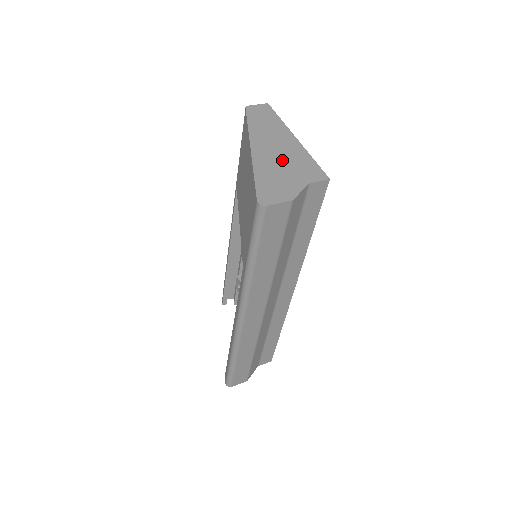
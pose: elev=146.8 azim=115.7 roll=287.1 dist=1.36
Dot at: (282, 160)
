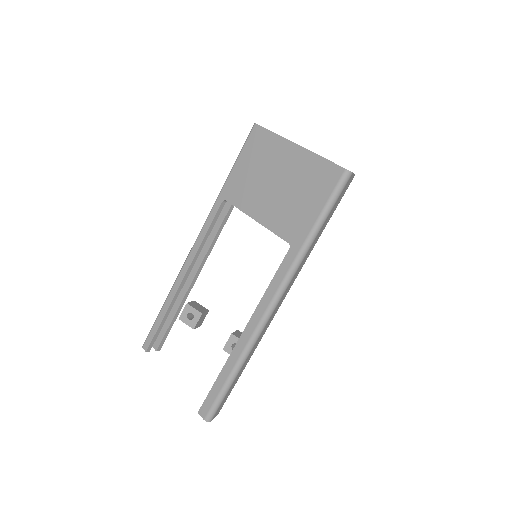
Dot at: occluded
